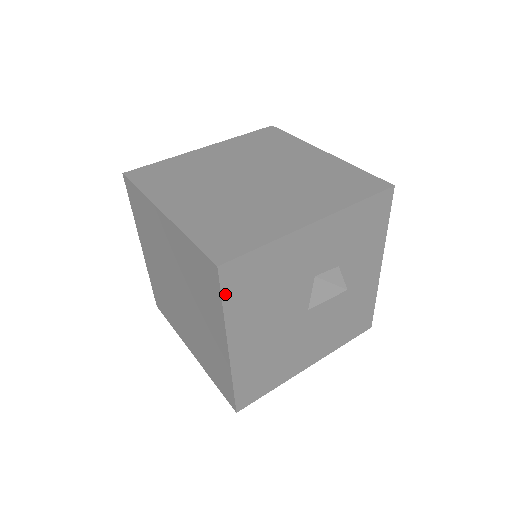
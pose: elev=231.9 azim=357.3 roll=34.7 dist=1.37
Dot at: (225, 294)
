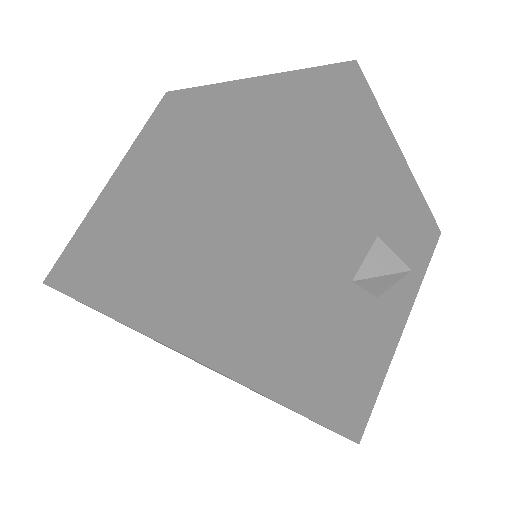
Dot at: (338, 104)
